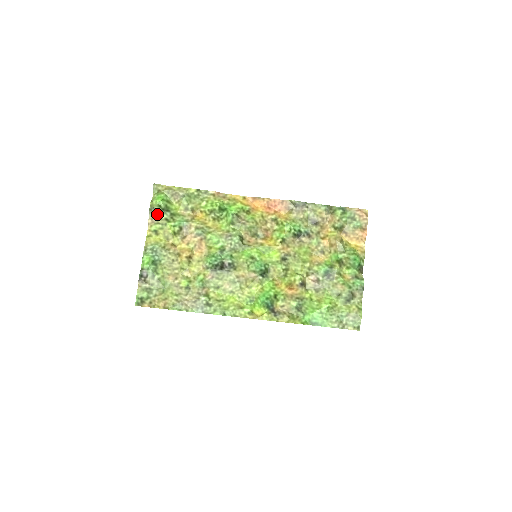
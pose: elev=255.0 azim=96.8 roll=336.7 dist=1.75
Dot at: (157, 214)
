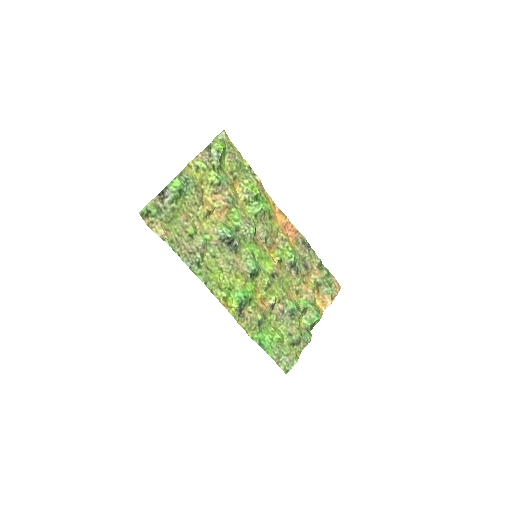
Dot at: (210, 155)
